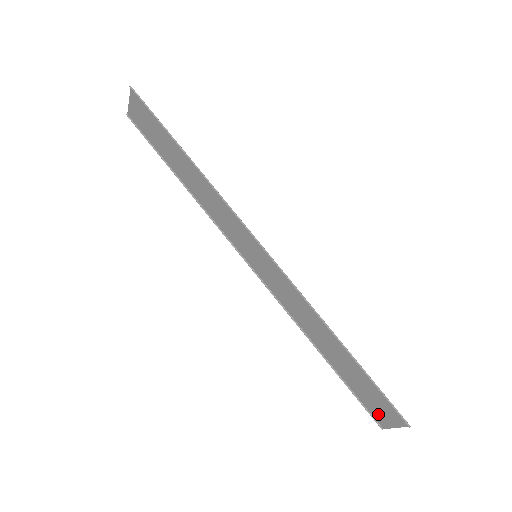
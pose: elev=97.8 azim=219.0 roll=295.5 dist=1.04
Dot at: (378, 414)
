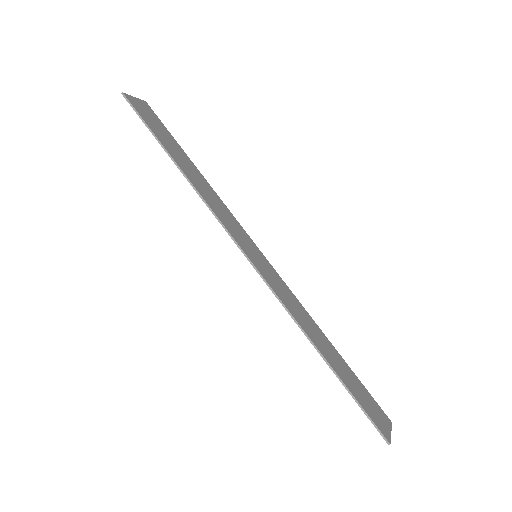
Dot at: (380, 413)
